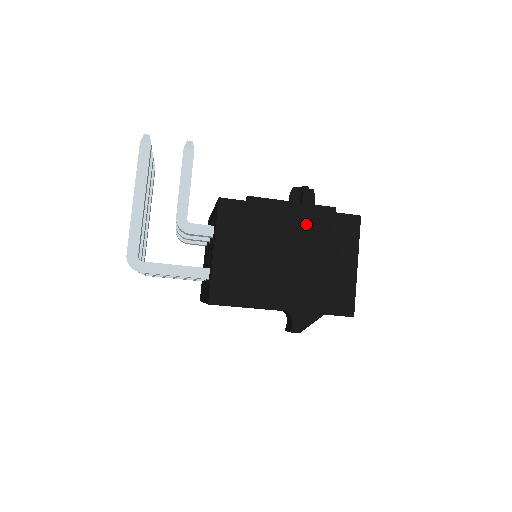
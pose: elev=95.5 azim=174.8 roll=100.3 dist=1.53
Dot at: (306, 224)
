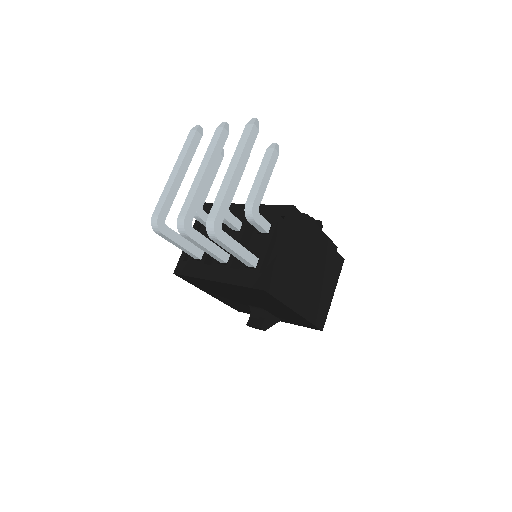
Dot at: (324, 252)
